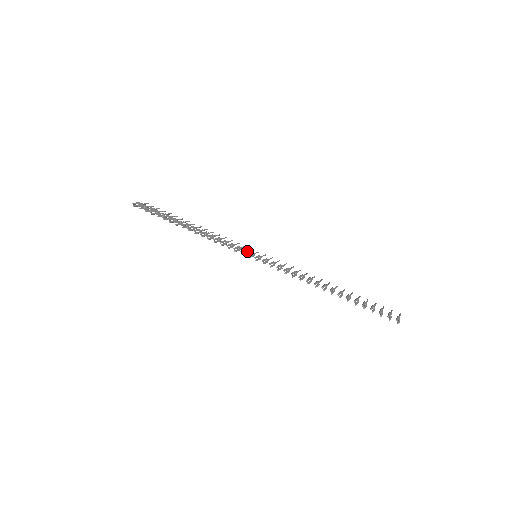
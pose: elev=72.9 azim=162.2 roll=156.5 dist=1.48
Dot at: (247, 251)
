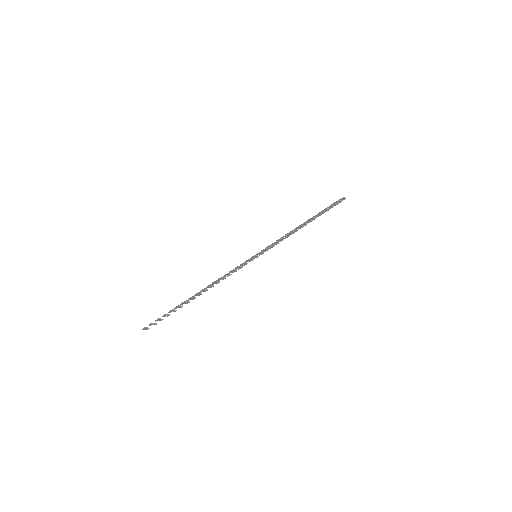
Dot at: (247, 261)
